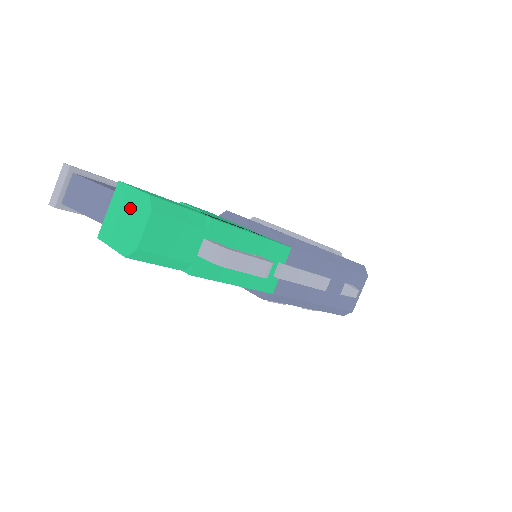
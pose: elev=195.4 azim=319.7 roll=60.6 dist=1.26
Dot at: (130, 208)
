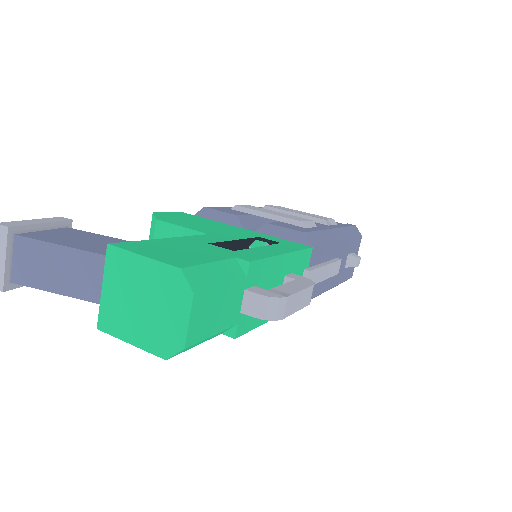
Dot at: (148, 287)
